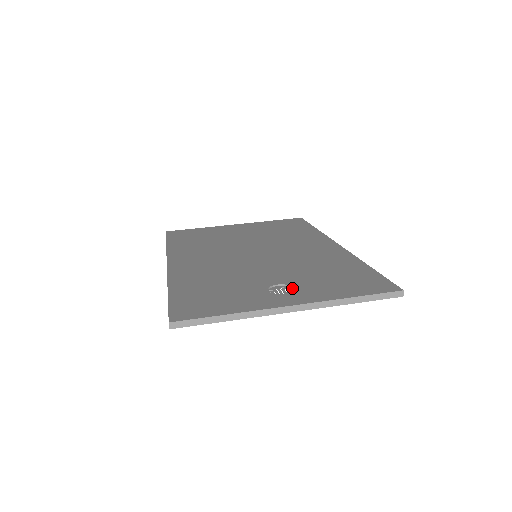
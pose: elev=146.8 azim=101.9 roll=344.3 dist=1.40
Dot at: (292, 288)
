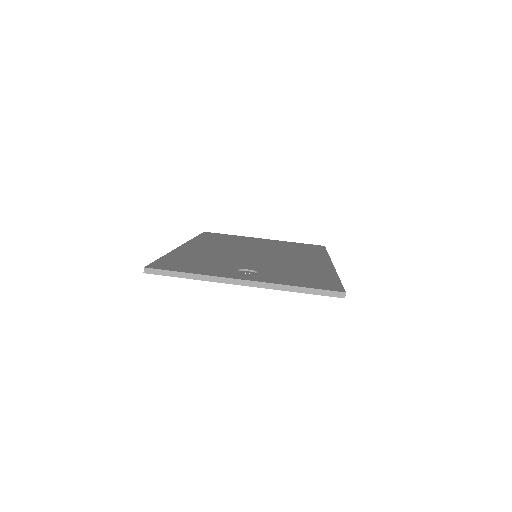
Dot at: occluded
